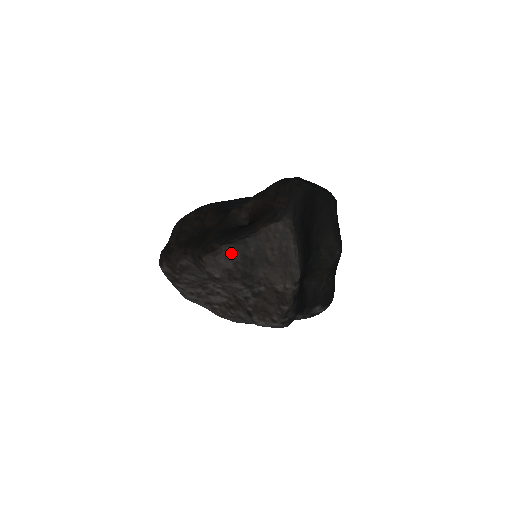
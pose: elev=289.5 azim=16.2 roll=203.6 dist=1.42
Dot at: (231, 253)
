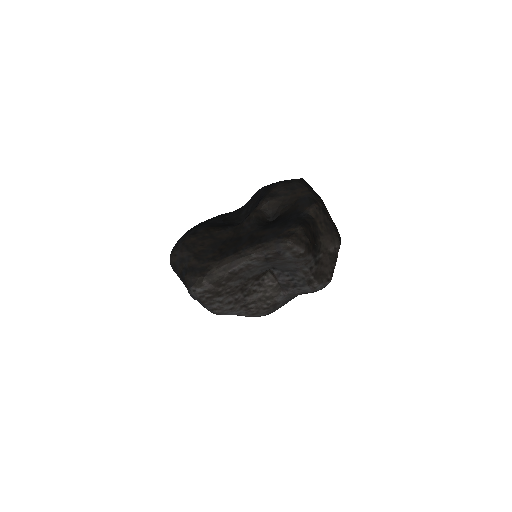
Dot at: (305, 231)
